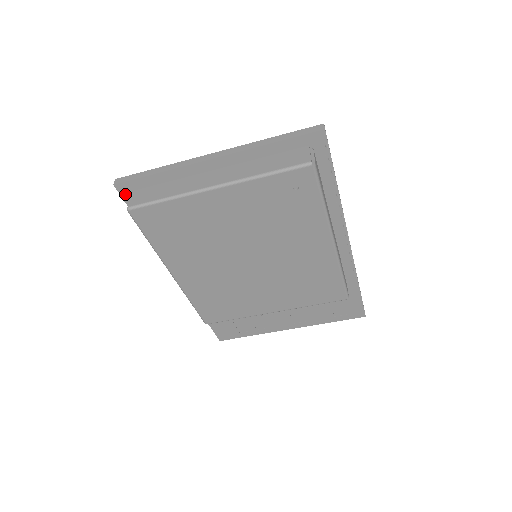
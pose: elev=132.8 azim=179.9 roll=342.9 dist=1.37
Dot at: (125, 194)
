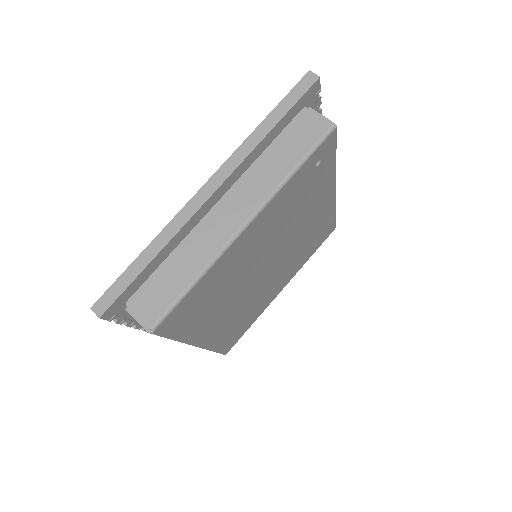
Dot at: (115, 315)
